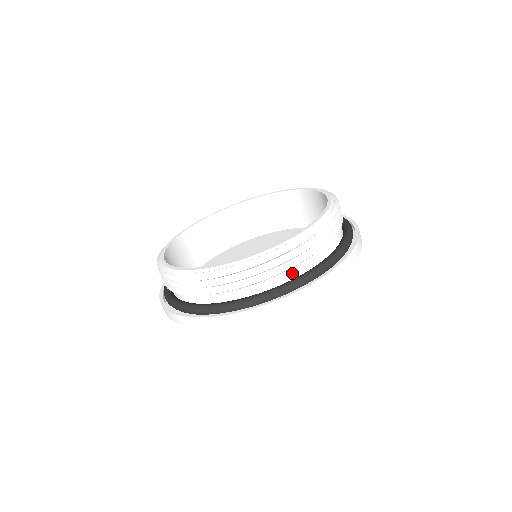
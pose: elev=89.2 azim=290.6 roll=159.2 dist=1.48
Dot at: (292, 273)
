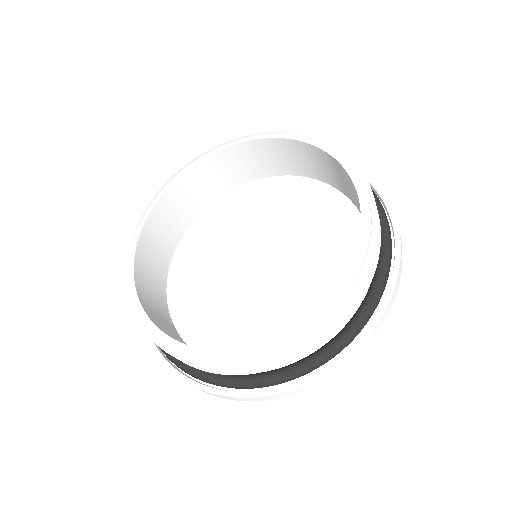
Dot at: occluded
